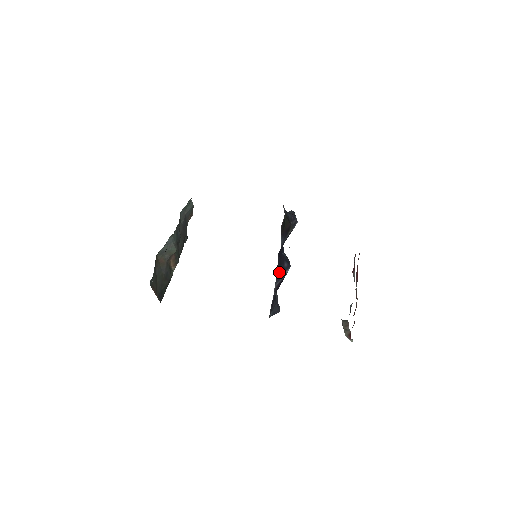
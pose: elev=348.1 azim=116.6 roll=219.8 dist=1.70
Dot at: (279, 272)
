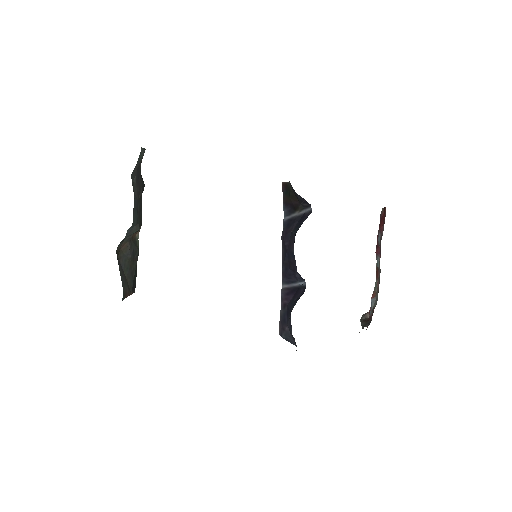
Dot at: (287, 274)
